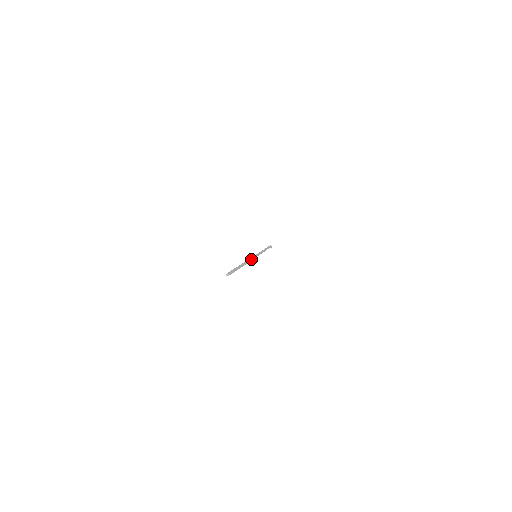
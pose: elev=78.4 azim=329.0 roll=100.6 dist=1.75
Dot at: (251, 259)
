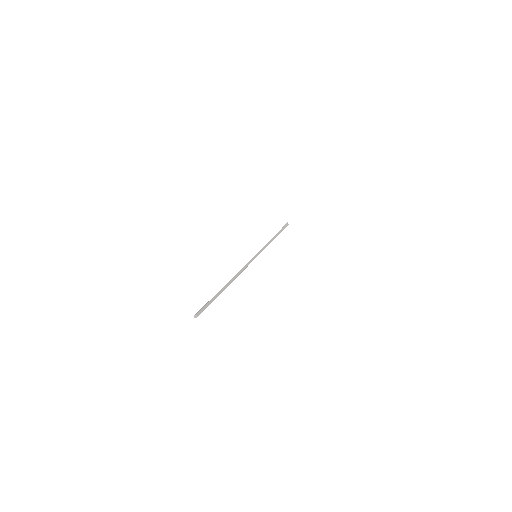
Dot at: (245, 268)
